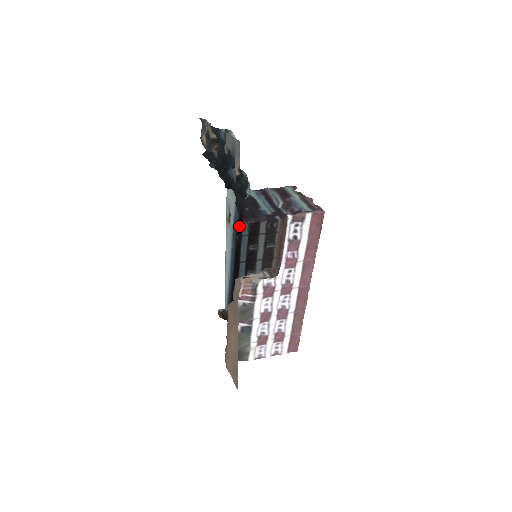
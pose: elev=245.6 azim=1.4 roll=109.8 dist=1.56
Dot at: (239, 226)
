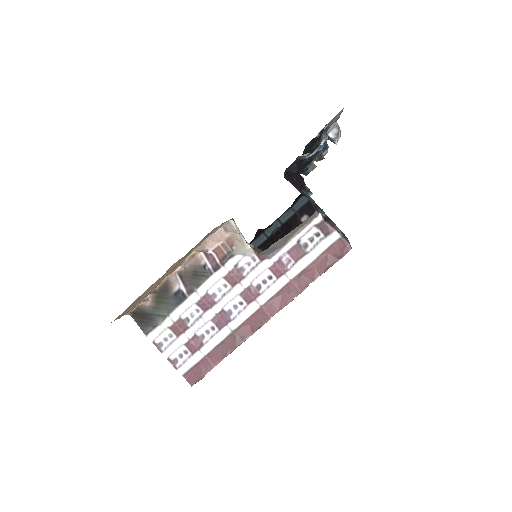
Dot at: (269, 226)
